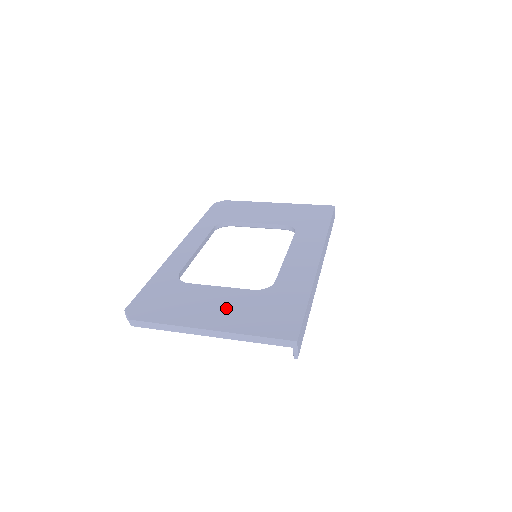
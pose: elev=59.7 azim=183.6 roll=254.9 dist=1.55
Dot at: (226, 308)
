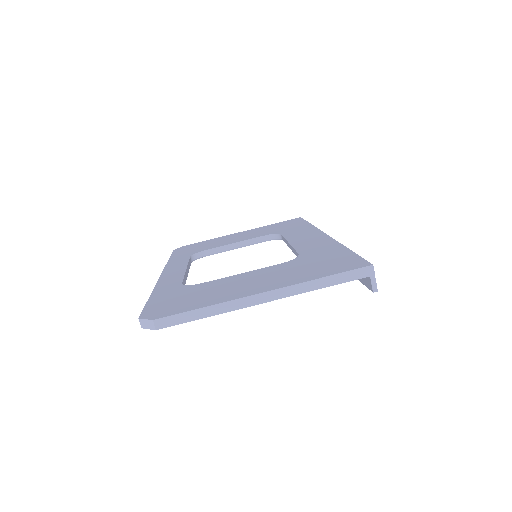
Dot at: (266, 278)
